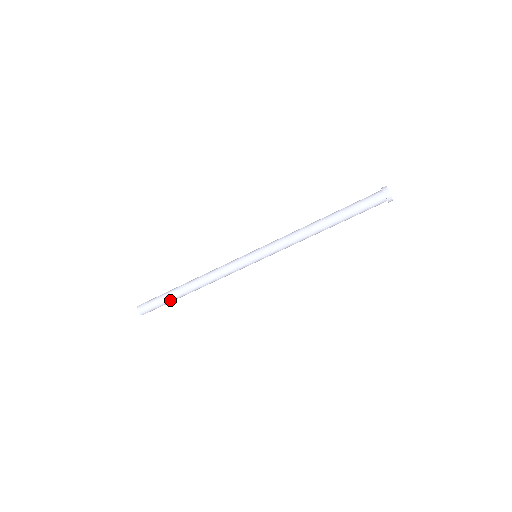
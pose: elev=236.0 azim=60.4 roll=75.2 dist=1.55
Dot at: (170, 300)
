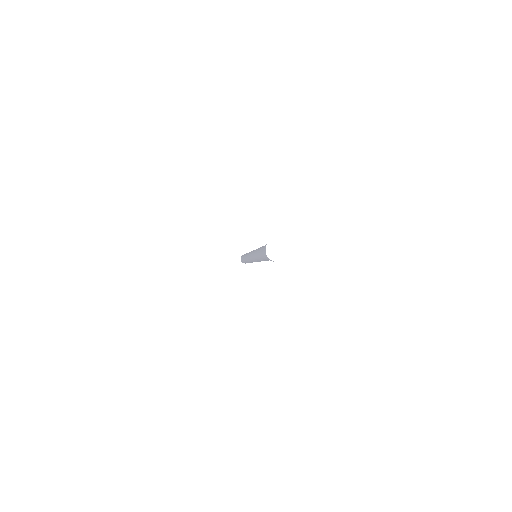
Dot at: occluded
